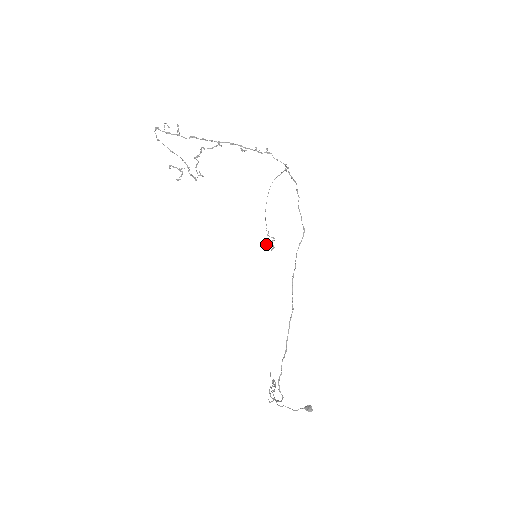
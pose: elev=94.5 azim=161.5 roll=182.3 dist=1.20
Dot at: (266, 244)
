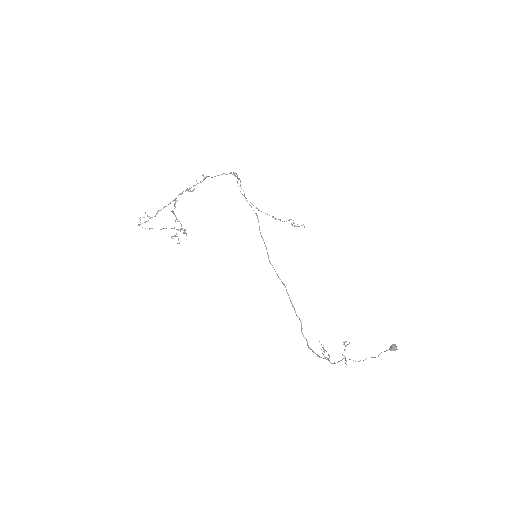
Dot at: (296, 226)
